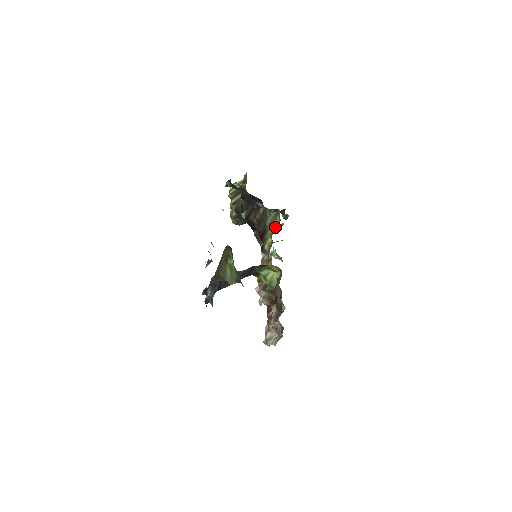
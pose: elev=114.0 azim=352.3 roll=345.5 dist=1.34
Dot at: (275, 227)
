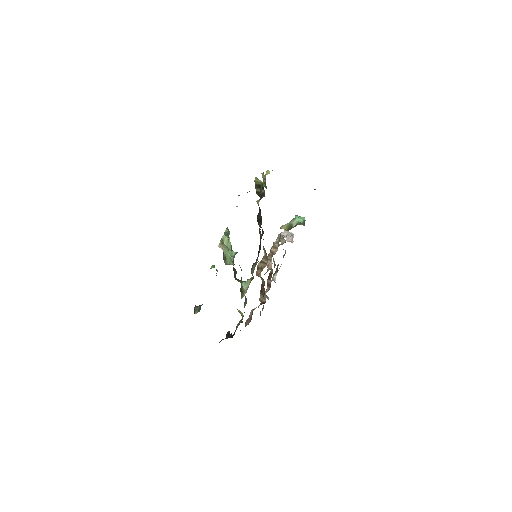
Dot at: (249, 282)
